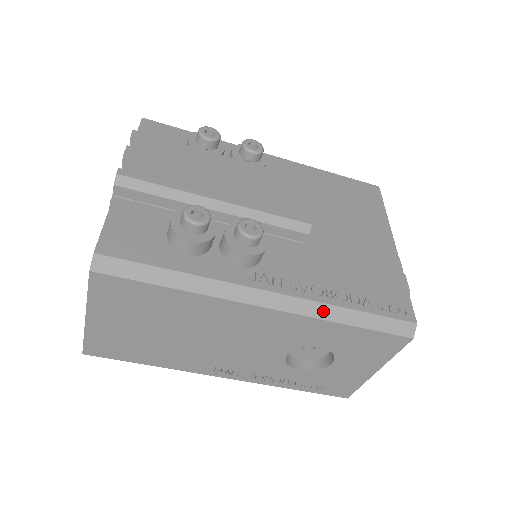
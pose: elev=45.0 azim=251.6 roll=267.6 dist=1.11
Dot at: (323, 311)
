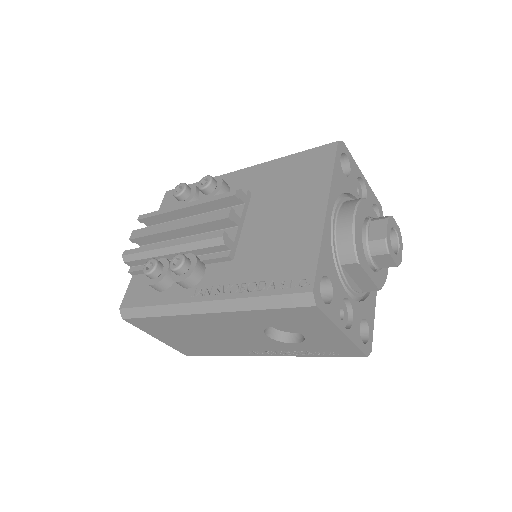
Dot at: (238, 305)
